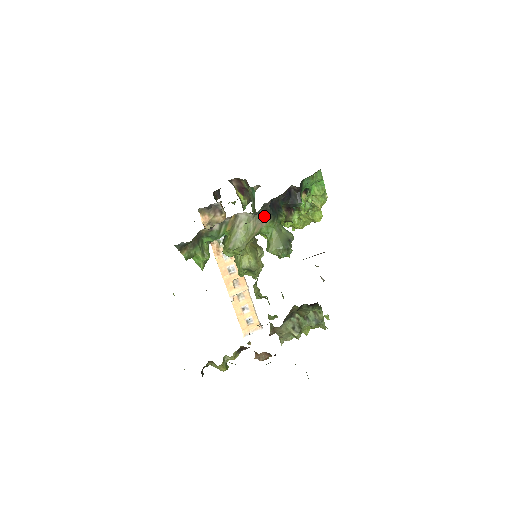
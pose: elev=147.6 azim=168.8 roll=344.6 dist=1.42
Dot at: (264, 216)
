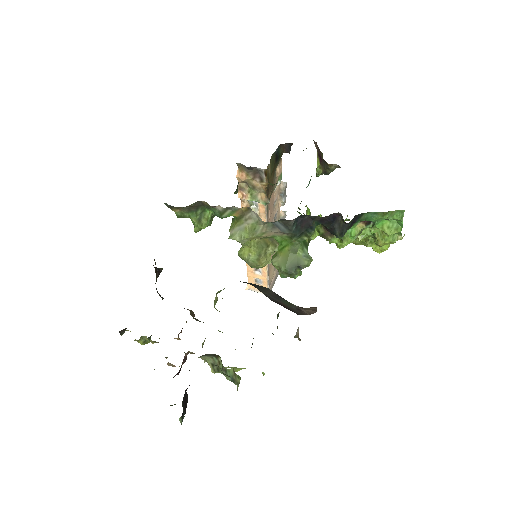
Dot at: (280, 229)
